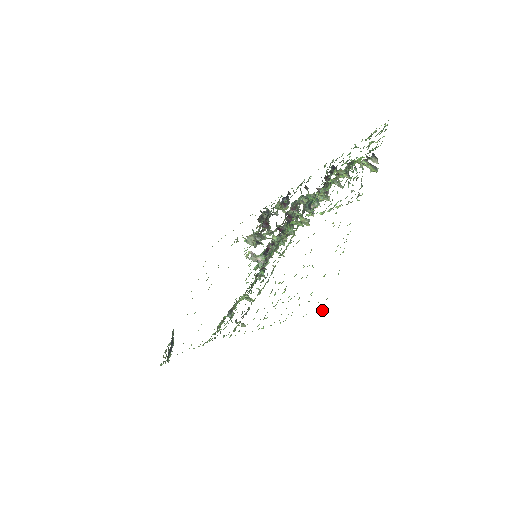
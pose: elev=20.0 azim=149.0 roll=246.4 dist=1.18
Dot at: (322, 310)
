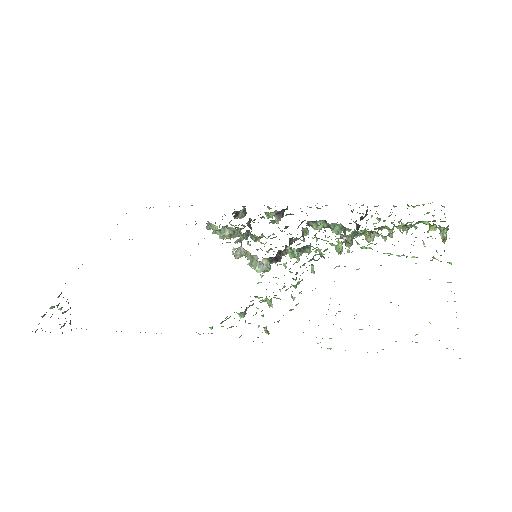
Dot at: occluded
